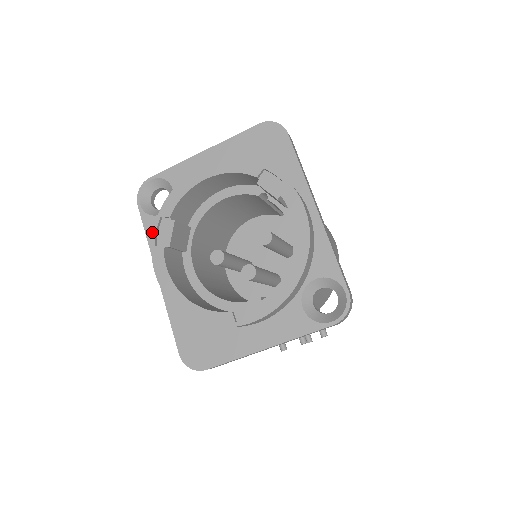
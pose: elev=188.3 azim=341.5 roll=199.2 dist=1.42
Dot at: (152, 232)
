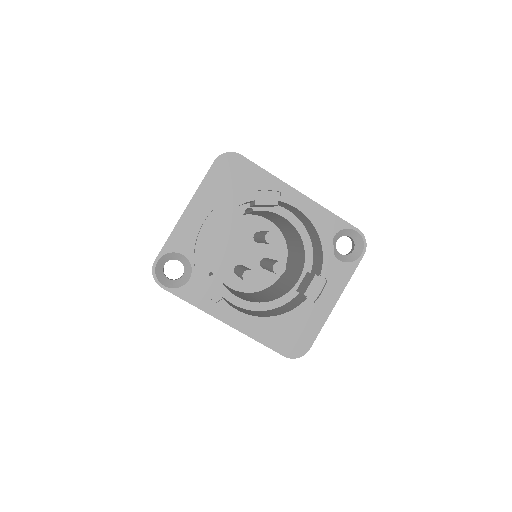
Dot at: (193, 297)
